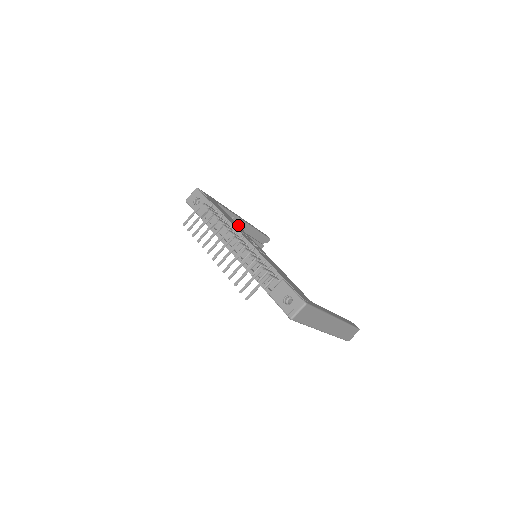
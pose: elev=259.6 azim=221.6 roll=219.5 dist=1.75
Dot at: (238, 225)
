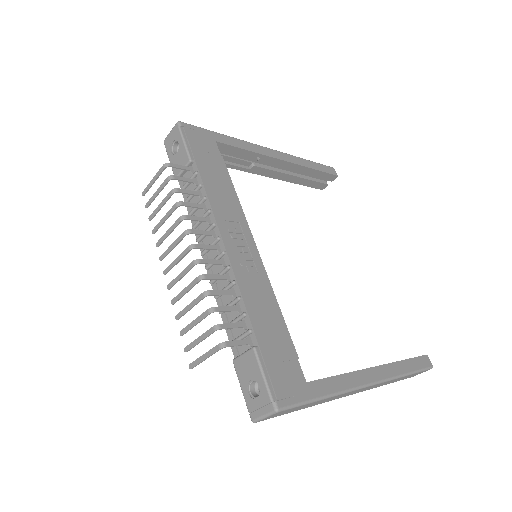
Dot at: (236, 197)
